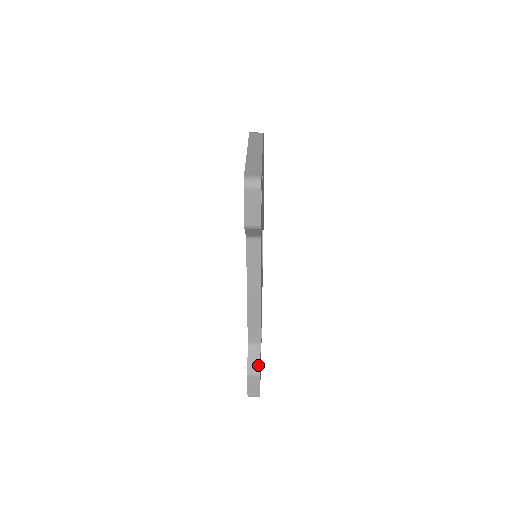
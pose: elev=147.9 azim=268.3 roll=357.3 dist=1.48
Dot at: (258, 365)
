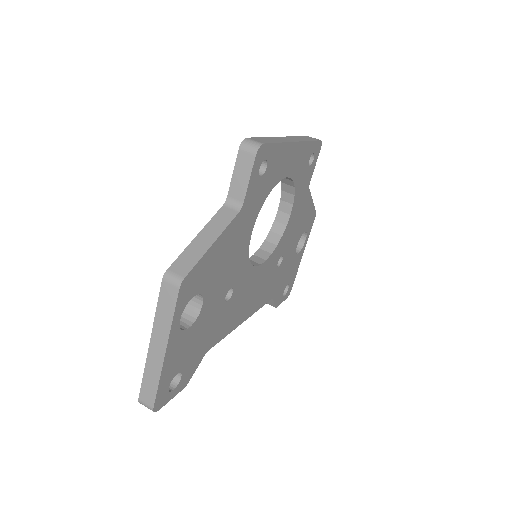
Dot at: (273, 305)
